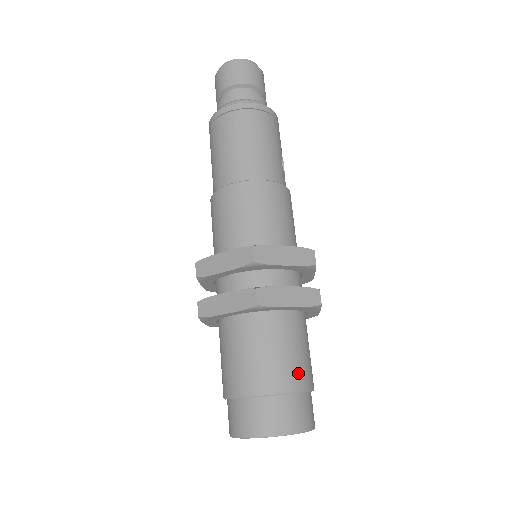
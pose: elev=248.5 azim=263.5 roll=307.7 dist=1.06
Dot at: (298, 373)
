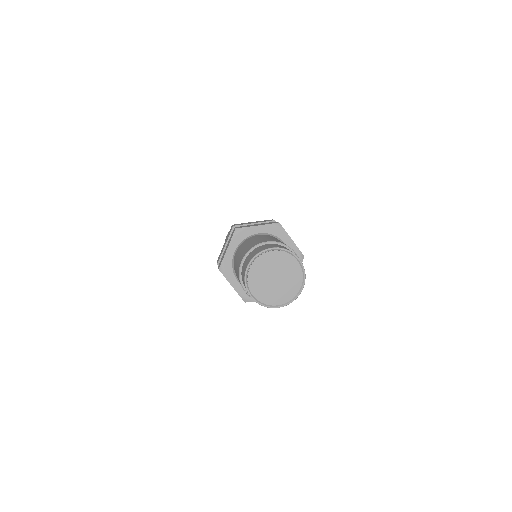
Dot at: (272, 240)
